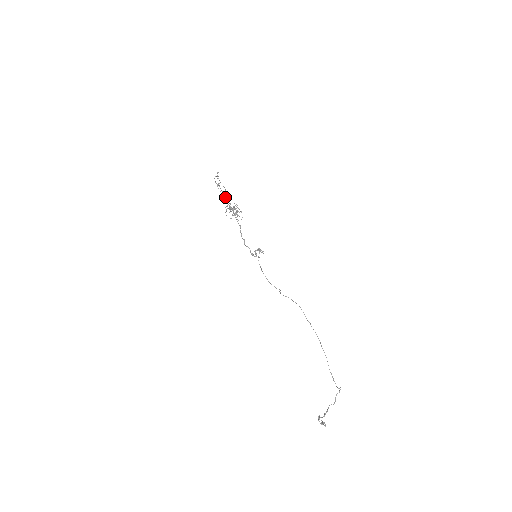
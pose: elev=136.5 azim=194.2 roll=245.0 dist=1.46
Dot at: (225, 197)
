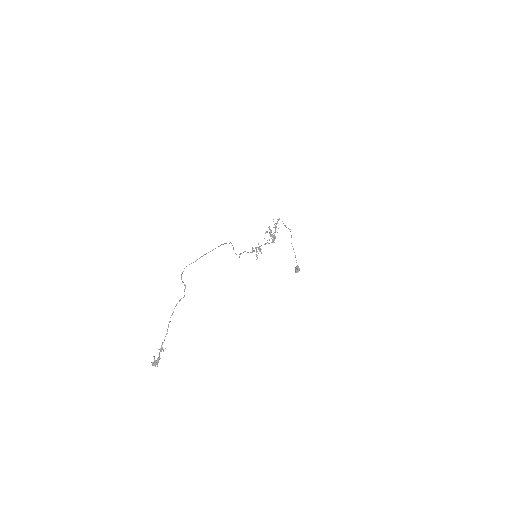
Dot at: occluded
